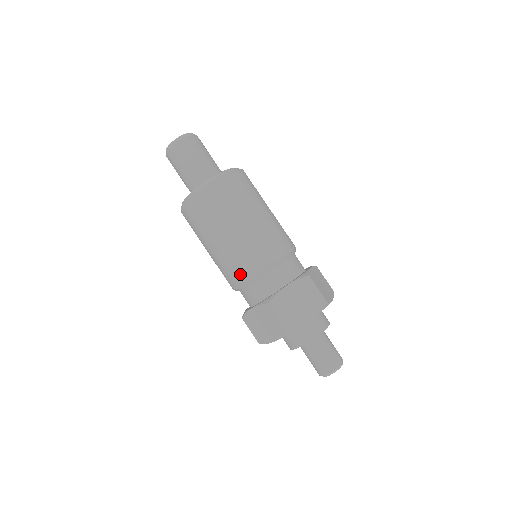
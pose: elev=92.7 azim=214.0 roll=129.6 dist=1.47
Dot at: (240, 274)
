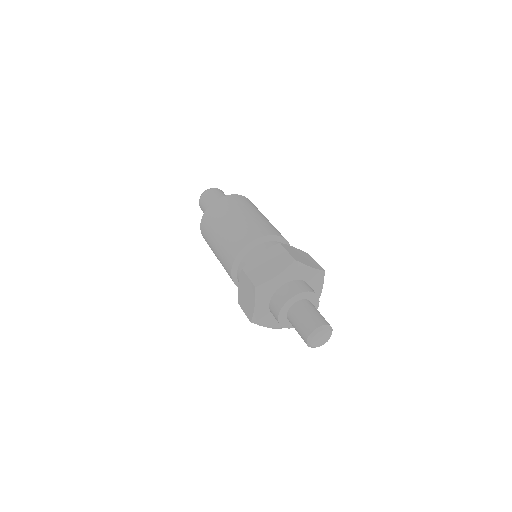
Dot at: (254, 234)
